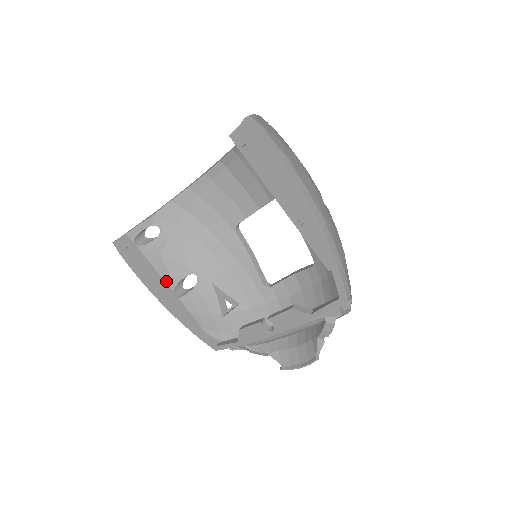
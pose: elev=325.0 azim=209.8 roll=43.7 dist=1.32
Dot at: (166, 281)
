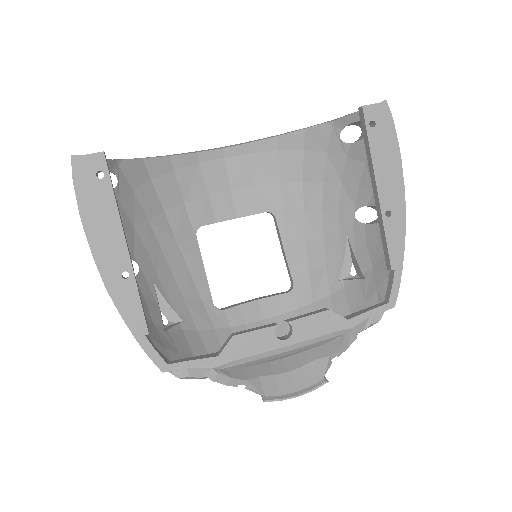
Dot at: occluded
